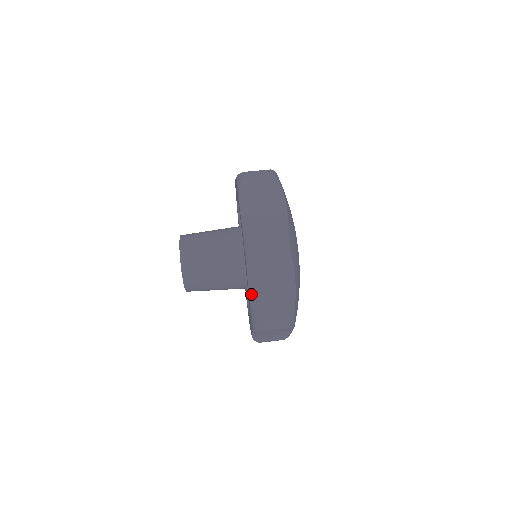
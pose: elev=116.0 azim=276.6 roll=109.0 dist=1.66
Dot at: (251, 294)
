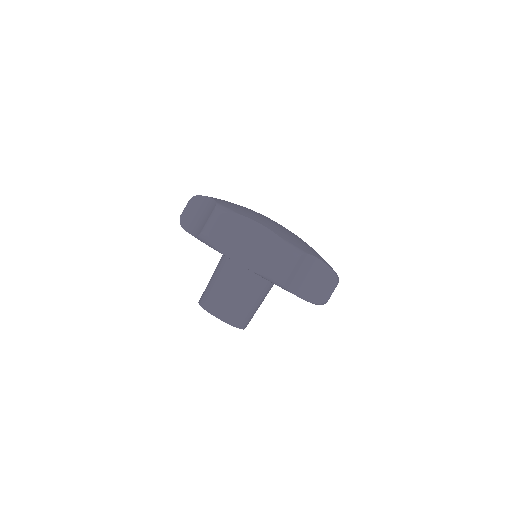
Dot at: occluded
